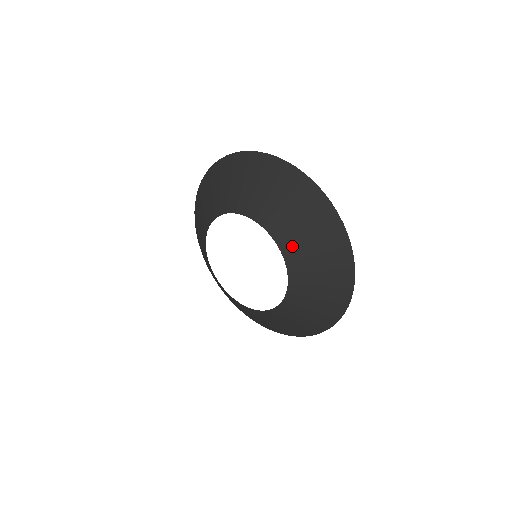
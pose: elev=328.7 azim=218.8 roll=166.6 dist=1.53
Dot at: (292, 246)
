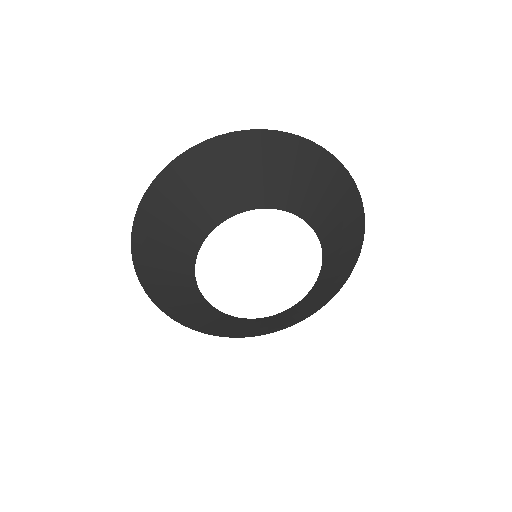
Dot at: (324, 279)
